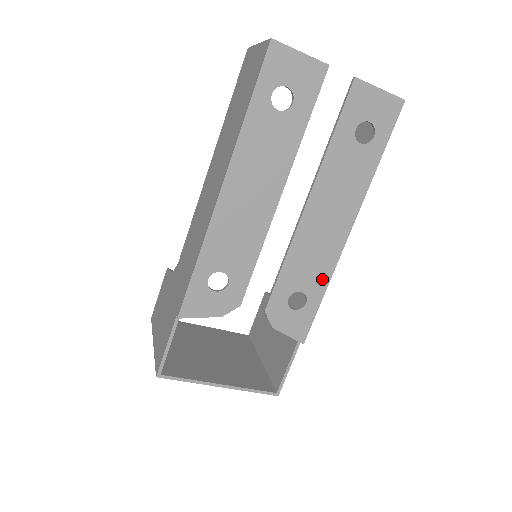
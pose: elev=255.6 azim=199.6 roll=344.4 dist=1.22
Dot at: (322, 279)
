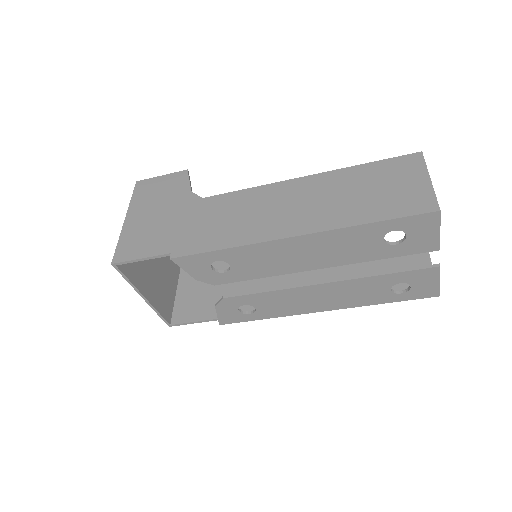
Dot at: (275, 313)
